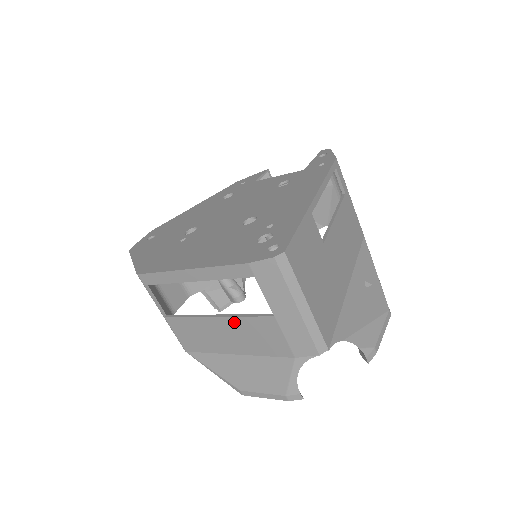
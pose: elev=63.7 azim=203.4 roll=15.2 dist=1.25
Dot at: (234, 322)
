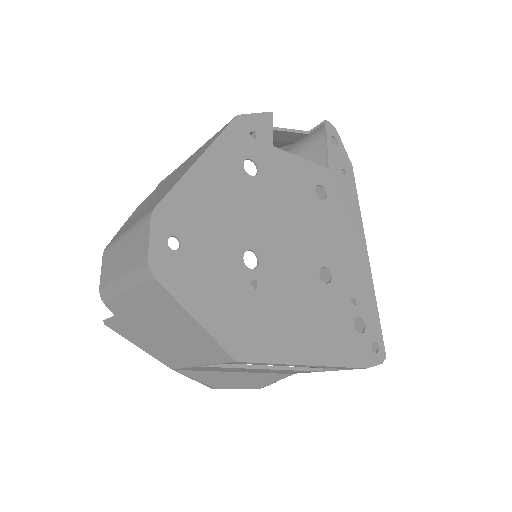
Dot at: (281, 370)
